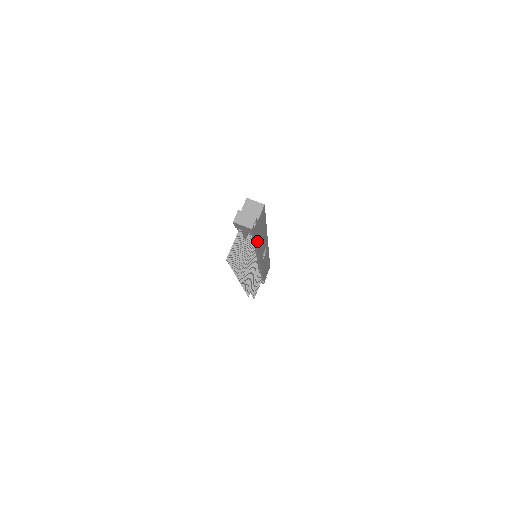
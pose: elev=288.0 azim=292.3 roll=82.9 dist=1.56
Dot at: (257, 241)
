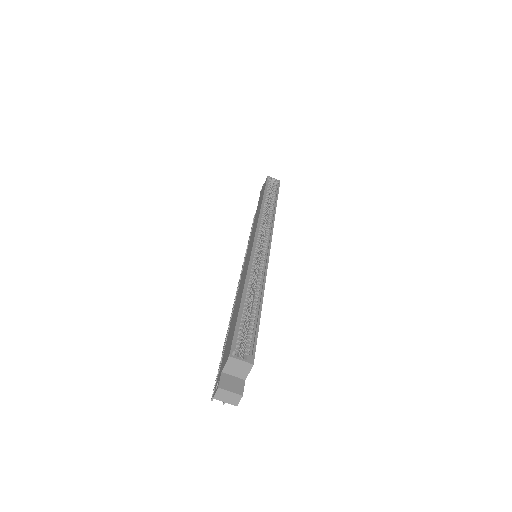
Dot at: occluded
